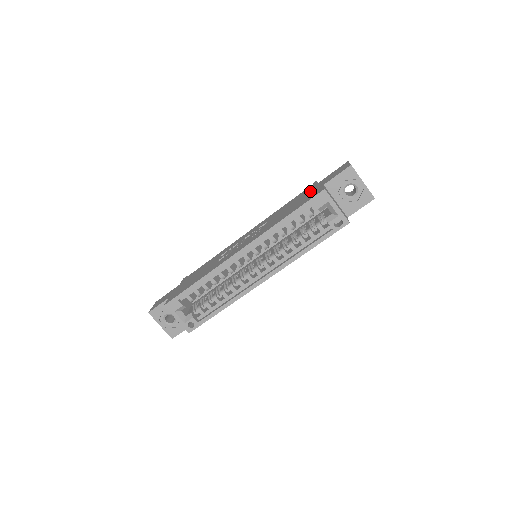
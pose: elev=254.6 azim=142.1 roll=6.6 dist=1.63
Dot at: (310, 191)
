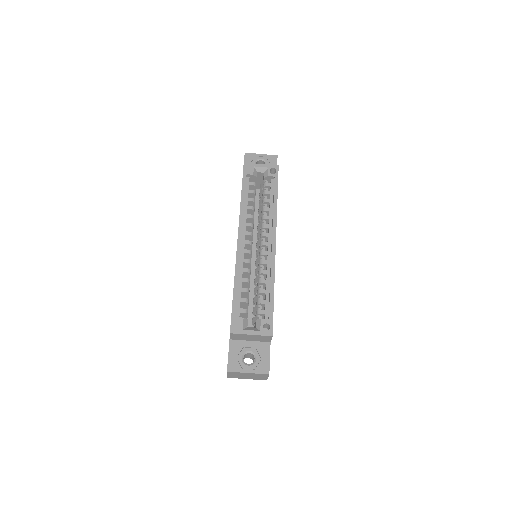
Dot at: occluded
